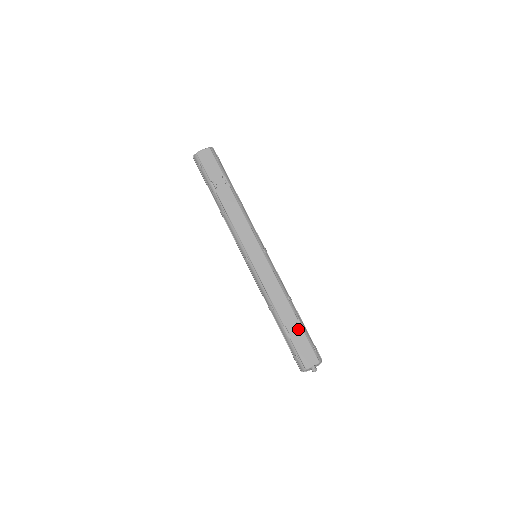
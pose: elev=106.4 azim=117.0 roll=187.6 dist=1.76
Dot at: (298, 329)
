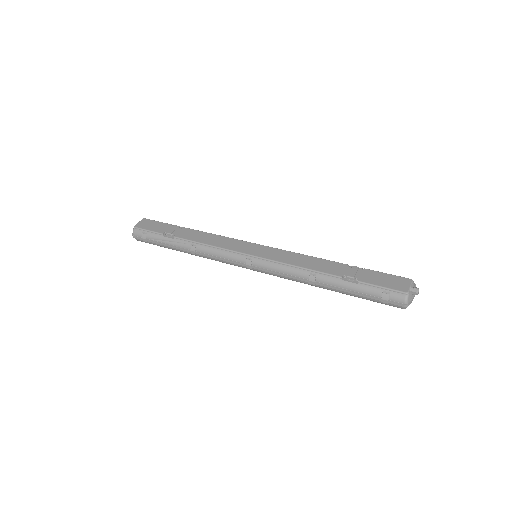
Dot at: (358, 270)
